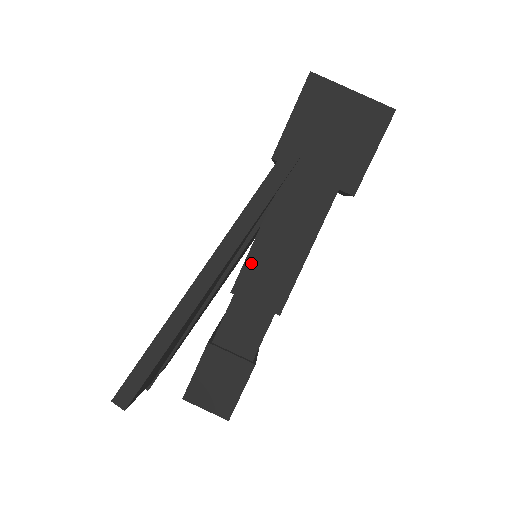
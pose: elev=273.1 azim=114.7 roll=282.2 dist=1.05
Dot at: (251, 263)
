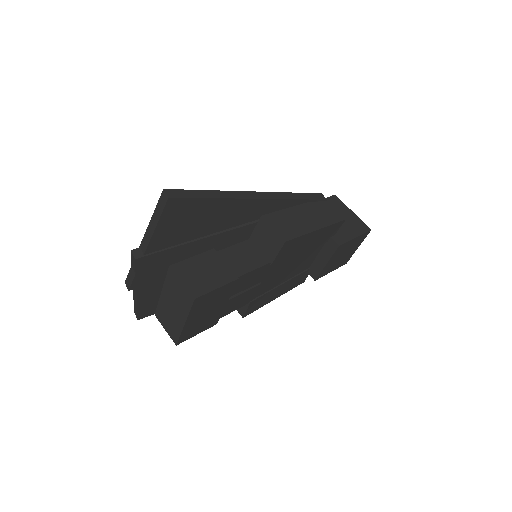
Dot at: (280, 214)
